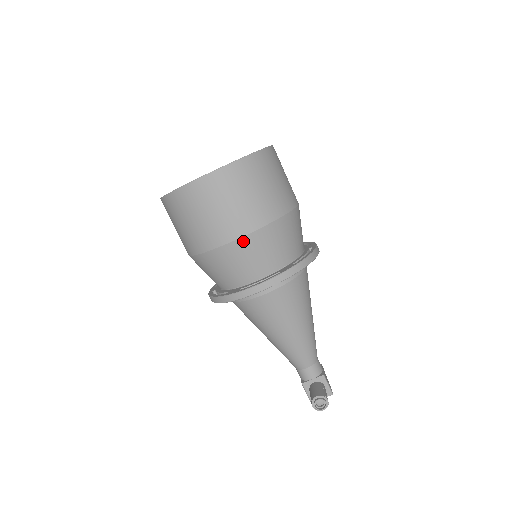
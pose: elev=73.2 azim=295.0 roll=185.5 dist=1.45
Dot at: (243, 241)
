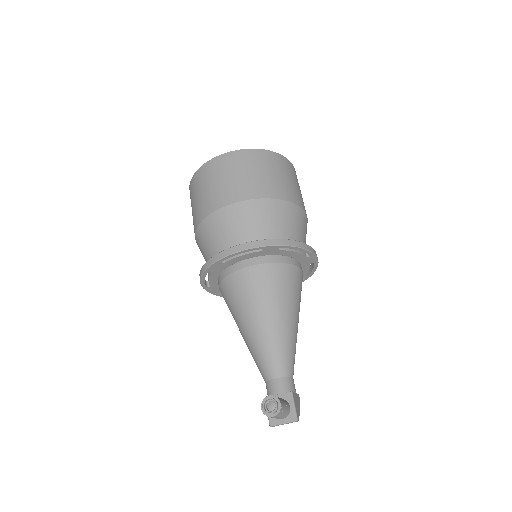
Dot at: (234, 207)
